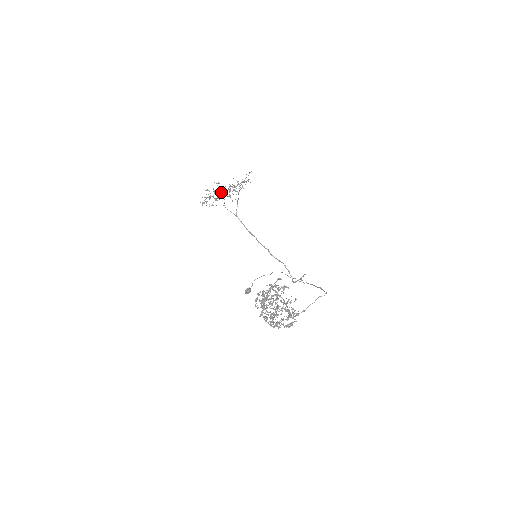
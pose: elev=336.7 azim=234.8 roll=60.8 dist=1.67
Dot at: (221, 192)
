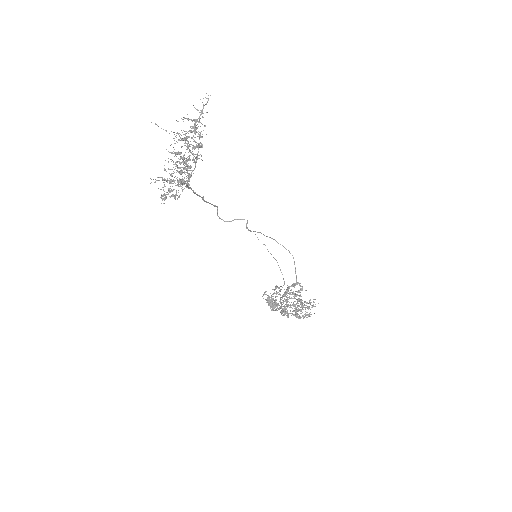
Dot at: (190, 168)
